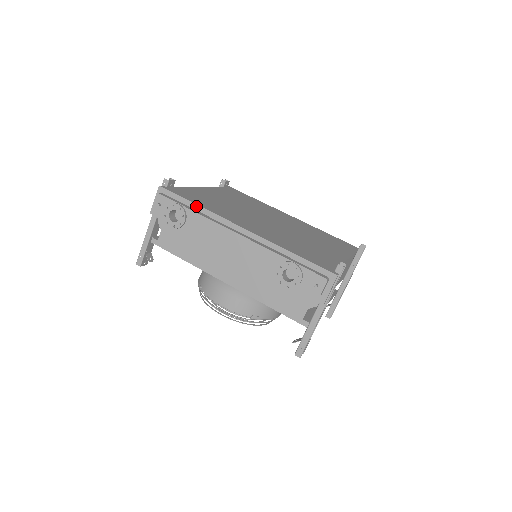
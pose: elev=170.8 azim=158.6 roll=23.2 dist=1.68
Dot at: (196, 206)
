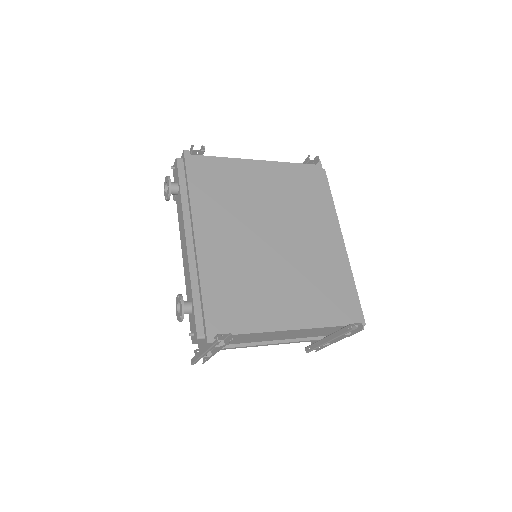
Dot at: (188, 190)
